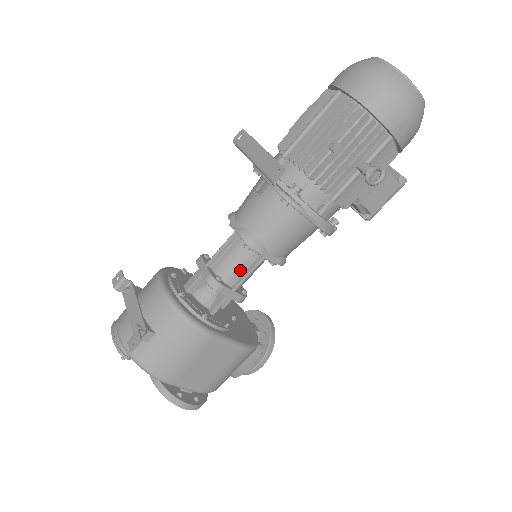
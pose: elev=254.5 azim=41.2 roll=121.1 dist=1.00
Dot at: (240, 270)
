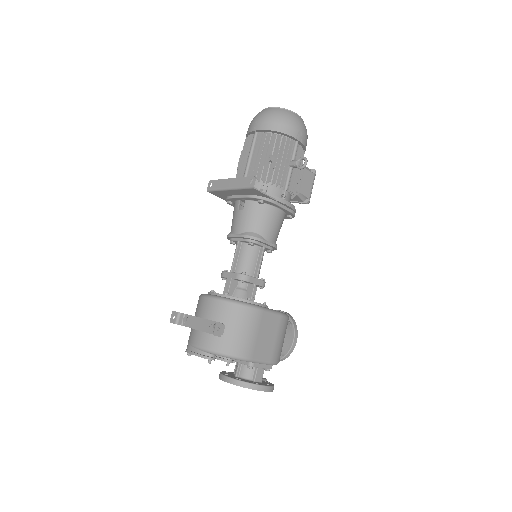
Dot at: (254, 263)
